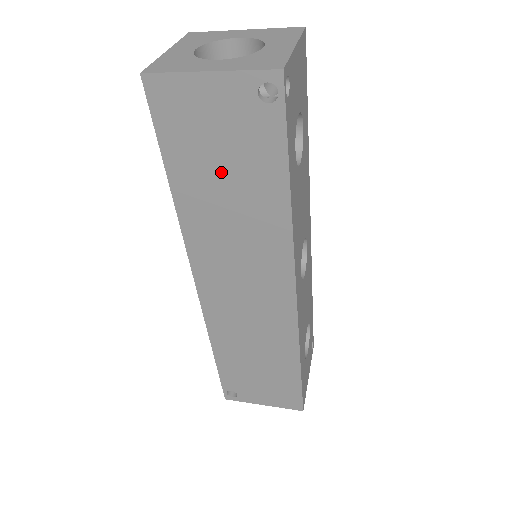
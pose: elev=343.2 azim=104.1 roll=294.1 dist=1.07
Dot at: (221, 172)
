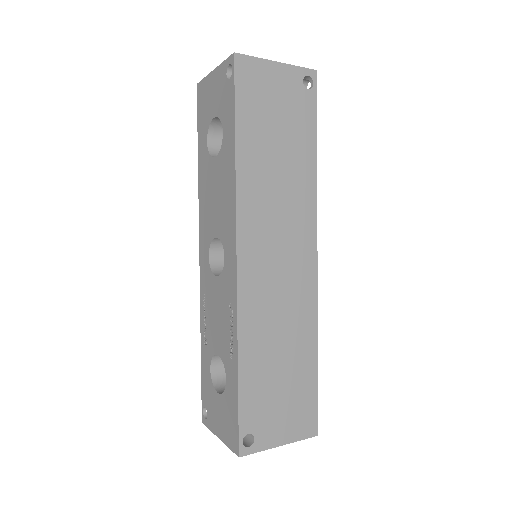
Dot at: (275, 135)
